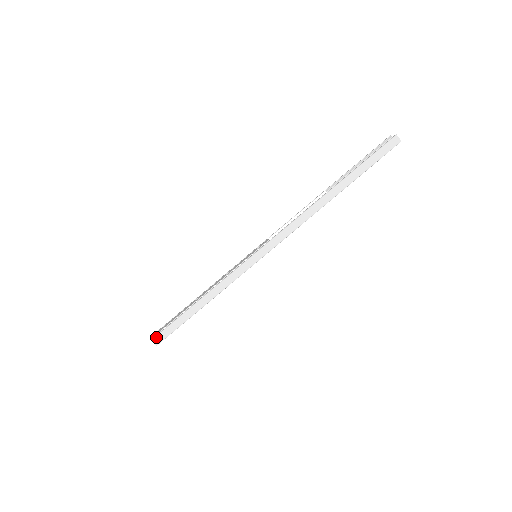
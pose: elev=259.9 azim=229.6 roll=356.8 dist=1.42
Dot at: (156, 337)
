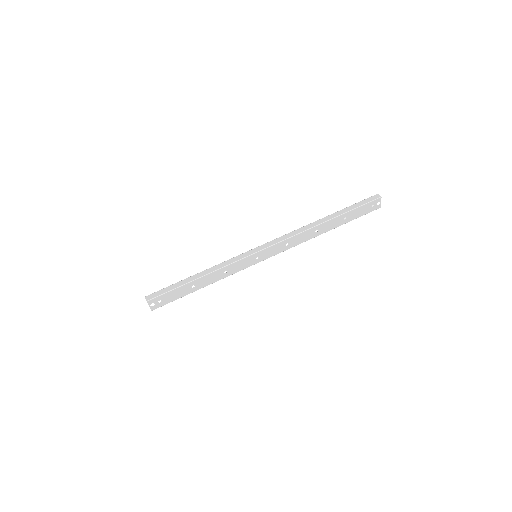
Dot at: (150, 295)
